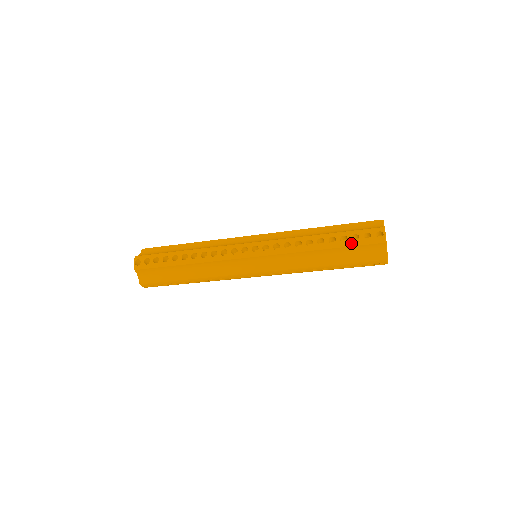
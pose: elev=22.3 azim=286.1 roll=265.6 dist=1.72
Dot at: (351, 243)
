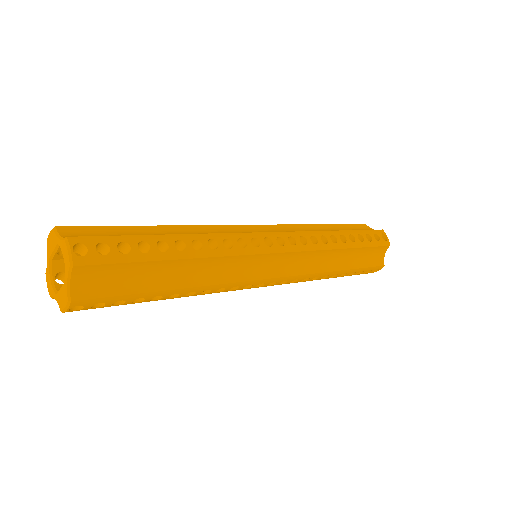
Dot at: (367, 243)
